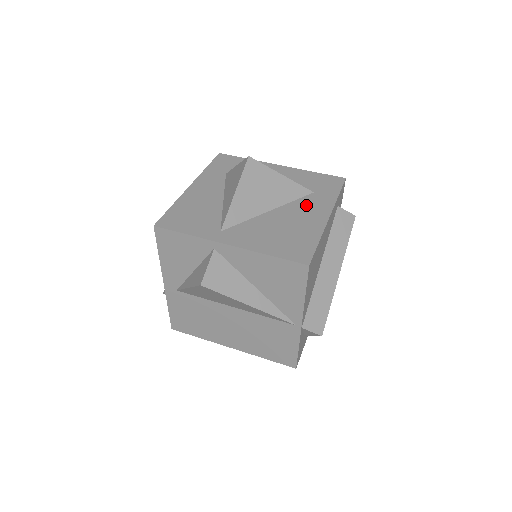
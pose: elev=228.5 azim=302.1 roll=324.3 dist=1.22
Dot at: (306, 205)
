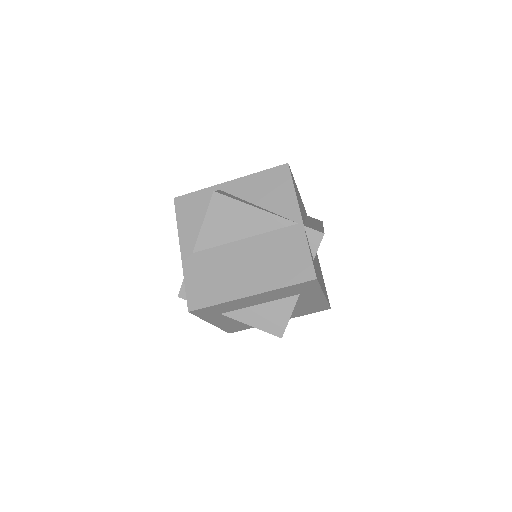
Dot at: occluded
